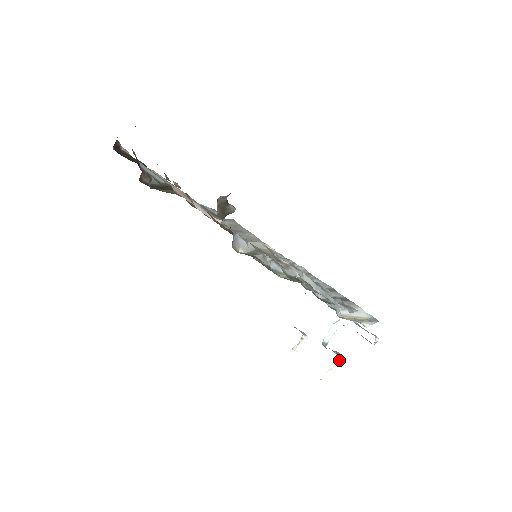
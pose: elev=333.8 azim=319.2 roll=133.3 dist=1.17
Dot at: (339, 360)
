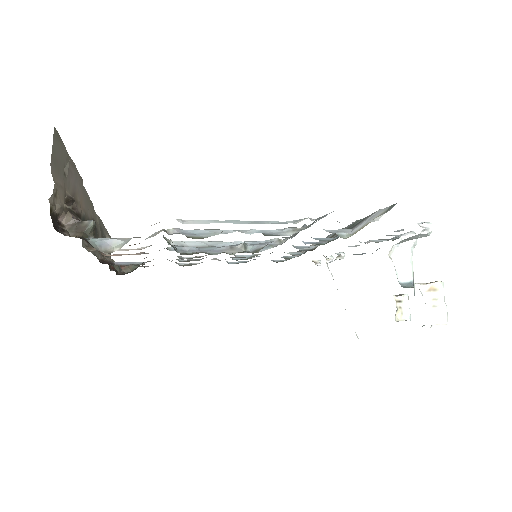
Dot at: (436, 288)
